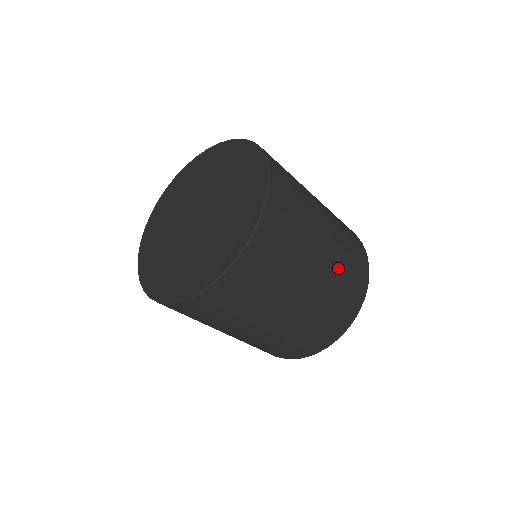
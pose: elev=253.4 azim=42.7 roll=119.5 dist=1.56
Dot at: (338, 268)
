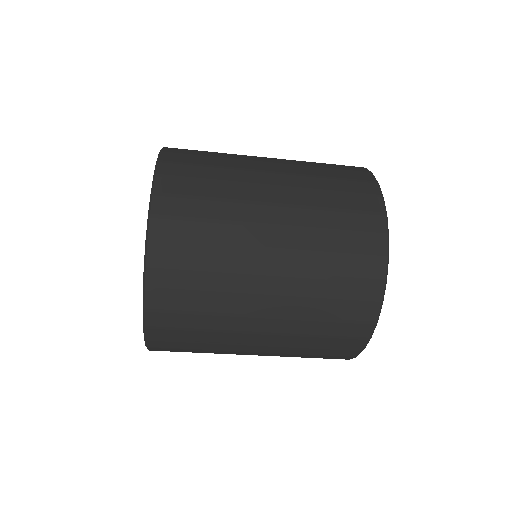
Dot at: (302, 164)
